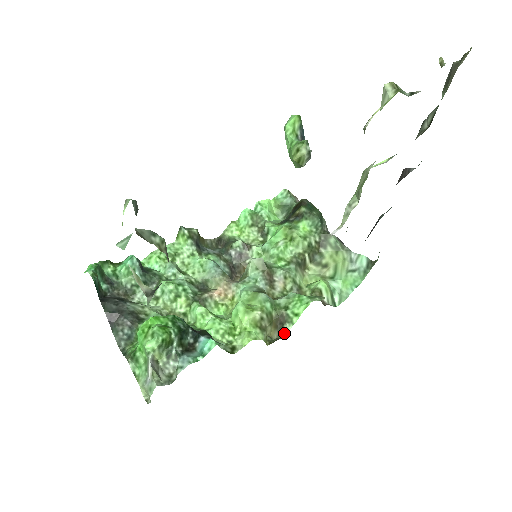
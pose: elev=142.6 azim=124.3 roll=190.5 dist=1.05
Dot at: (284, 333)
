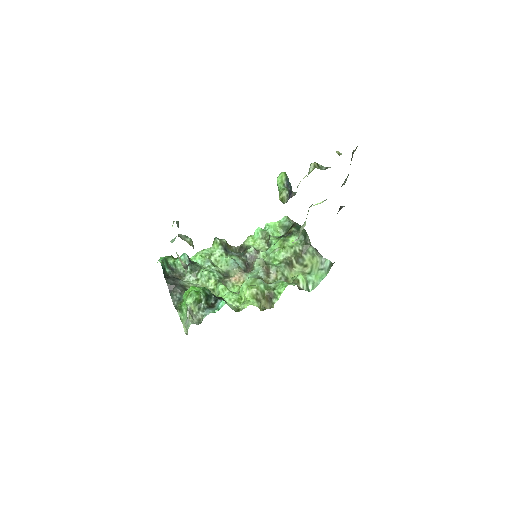
Dot at: (273, 305)
